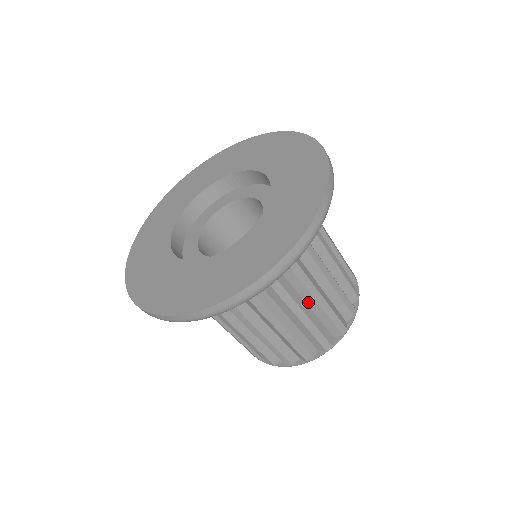
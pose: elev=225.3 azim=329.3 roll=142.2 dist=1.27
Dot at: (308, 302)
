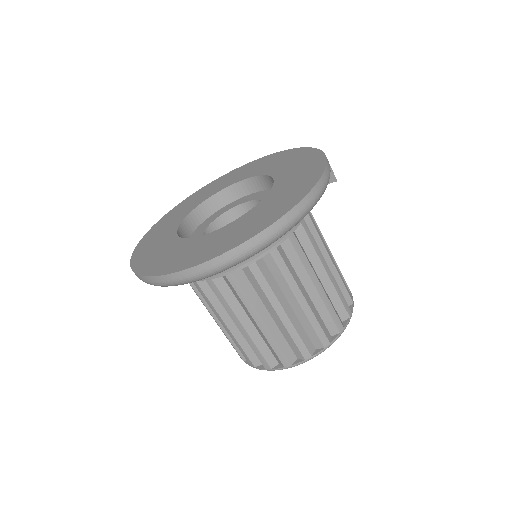
Dot at: (271, 313)
